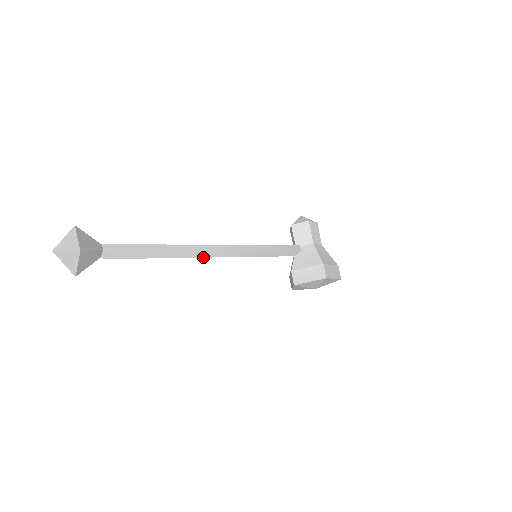
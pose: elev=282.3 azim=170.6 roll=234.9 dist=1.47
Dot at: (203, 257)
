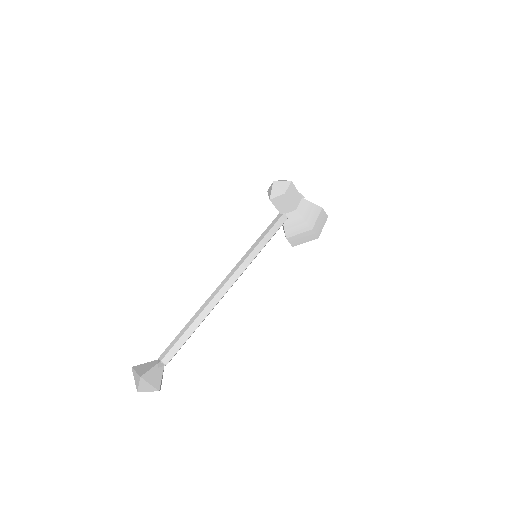
Dot at: occluded
